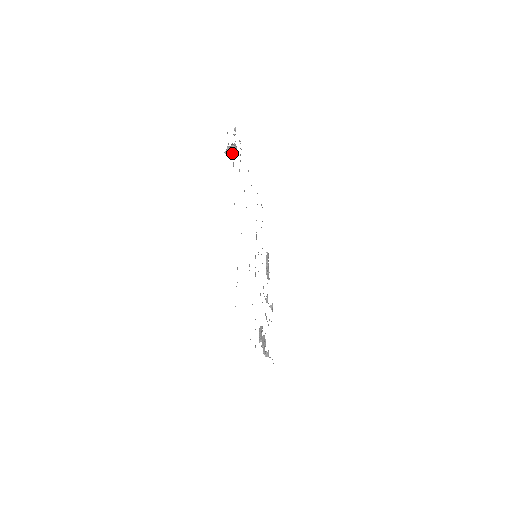
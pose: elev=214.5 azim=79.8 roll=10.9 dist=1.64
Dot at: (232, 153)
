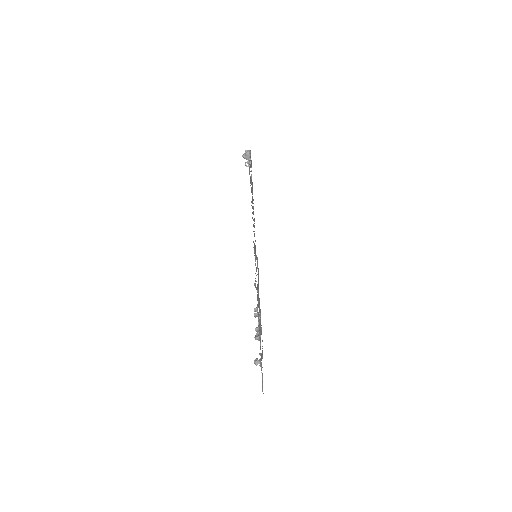
Dot at: (248, 158)
